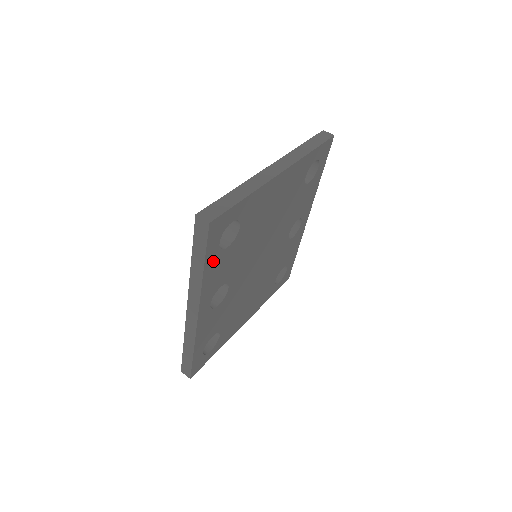
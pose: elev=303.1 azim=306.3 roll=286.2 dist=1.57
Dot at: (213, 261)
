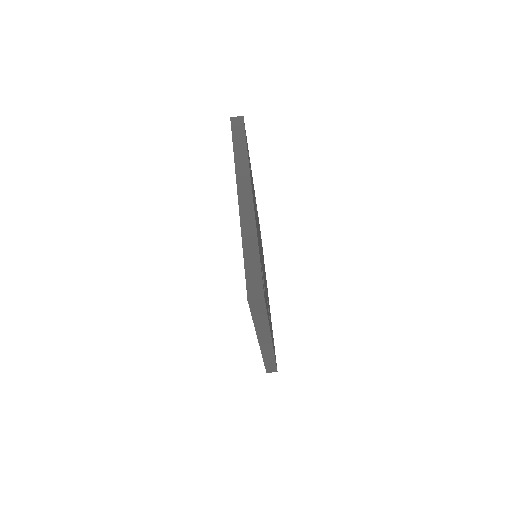
Dot at: occluded
